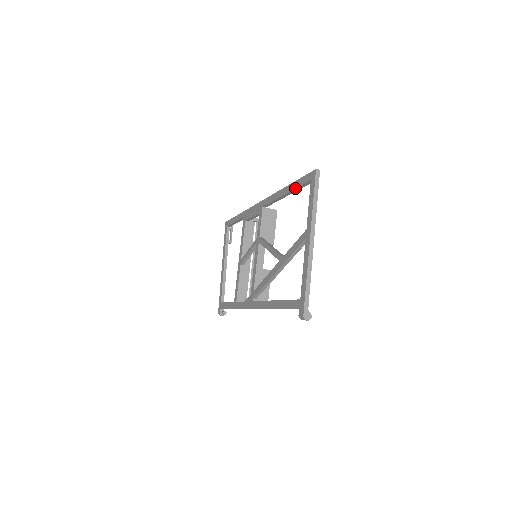
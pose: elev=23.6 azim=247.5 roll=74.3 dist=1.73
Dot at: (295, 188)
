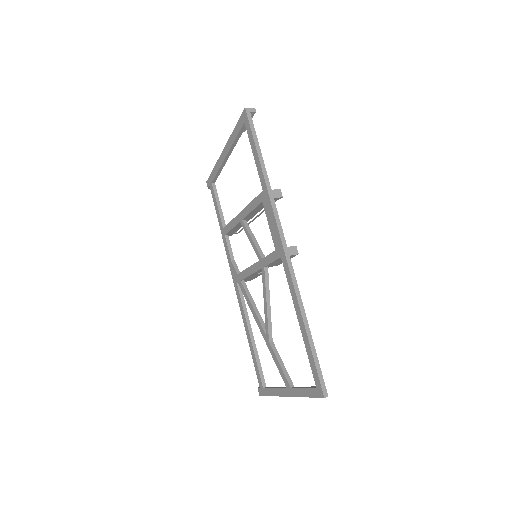
Dot at: (306, 351)
